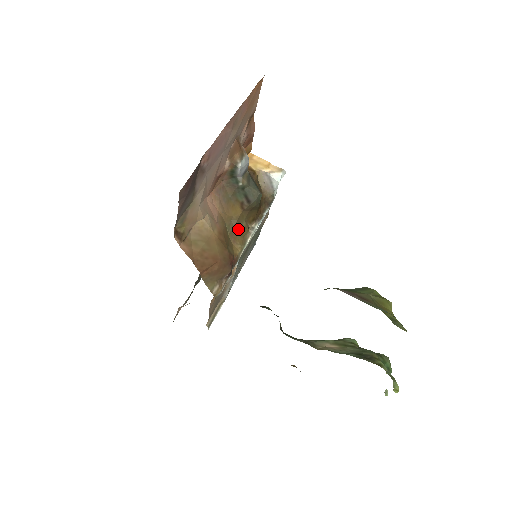
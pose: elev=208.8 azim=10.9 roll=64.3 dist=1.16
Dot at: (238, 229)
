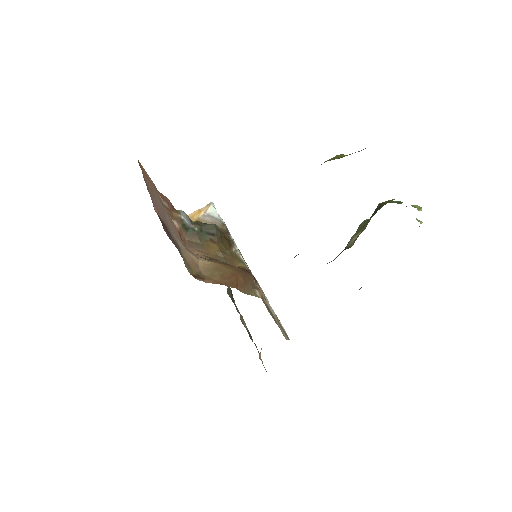
Dot at: (228, 257)
